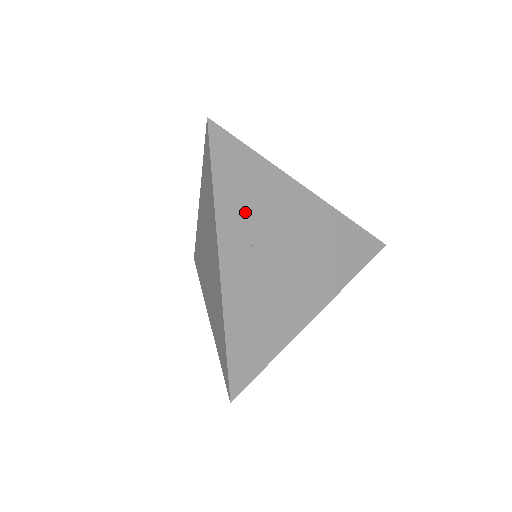
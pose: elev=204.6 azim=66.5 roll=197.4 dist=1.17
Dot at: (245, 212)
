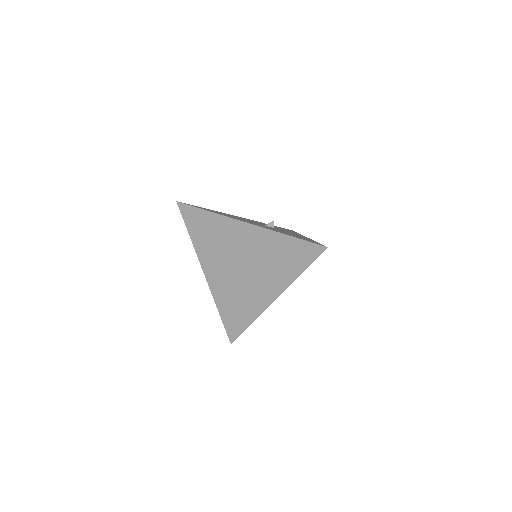
Dot at: occluded
